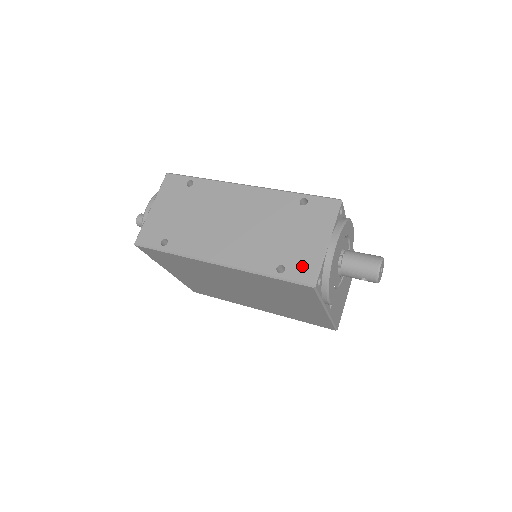
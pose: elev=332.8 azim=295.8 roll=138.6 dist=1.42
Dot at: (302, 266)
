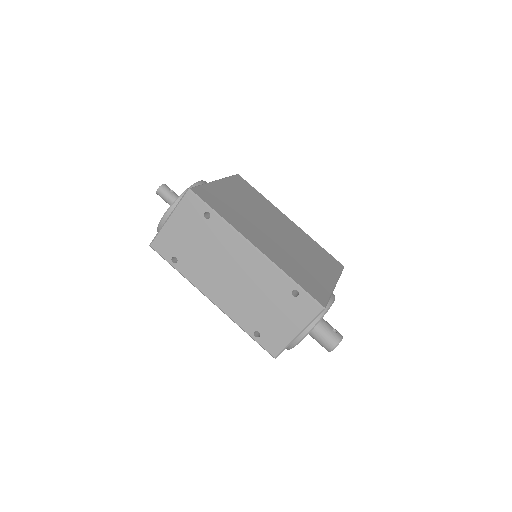
Dot at: (273, 341)
